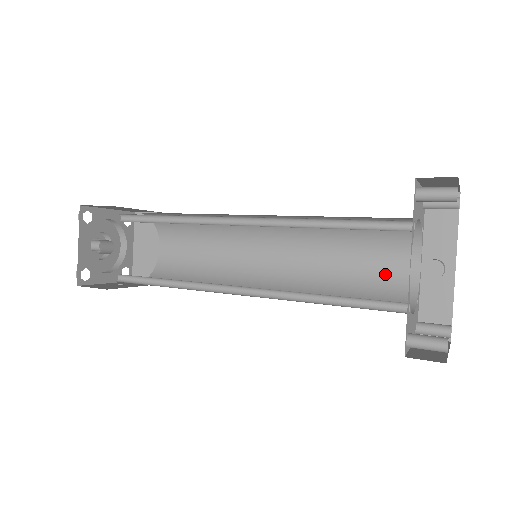
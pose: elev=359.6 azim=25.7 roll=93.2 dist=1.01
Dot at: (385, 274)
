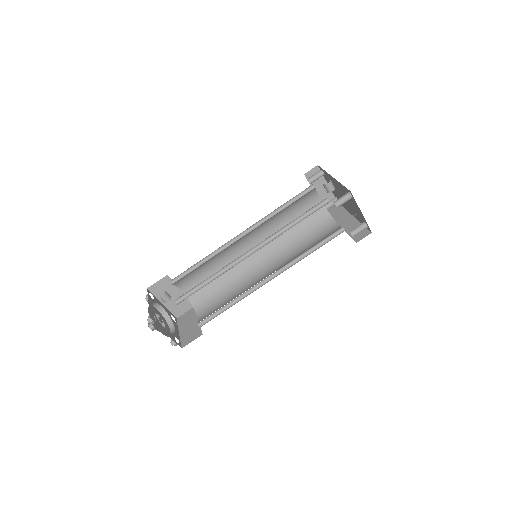
Dot at: (325, 236)
